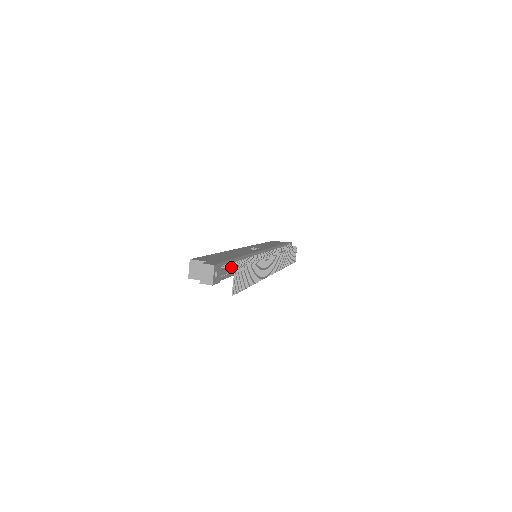
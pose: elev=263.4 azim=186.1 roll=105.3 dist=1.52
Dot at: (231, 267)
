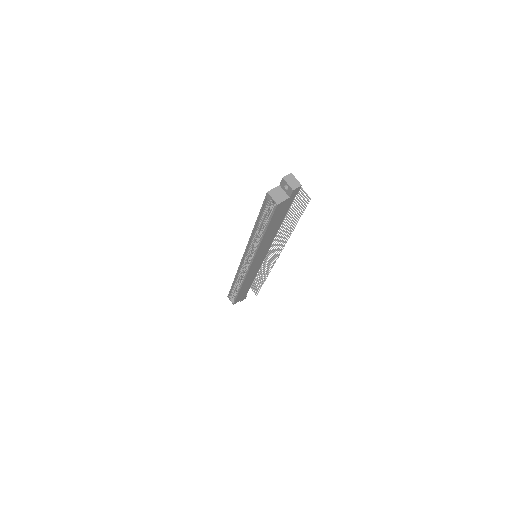
Dot at: occluded
